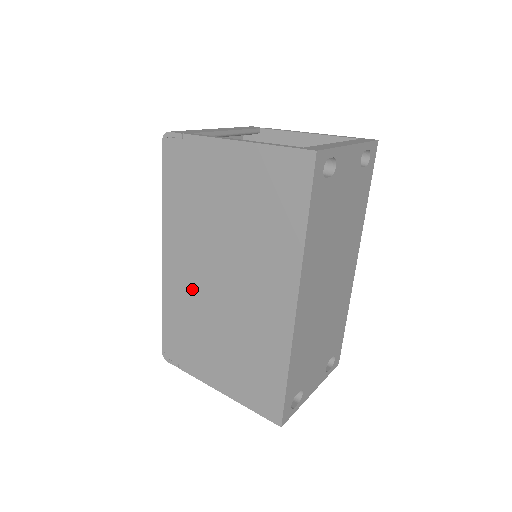
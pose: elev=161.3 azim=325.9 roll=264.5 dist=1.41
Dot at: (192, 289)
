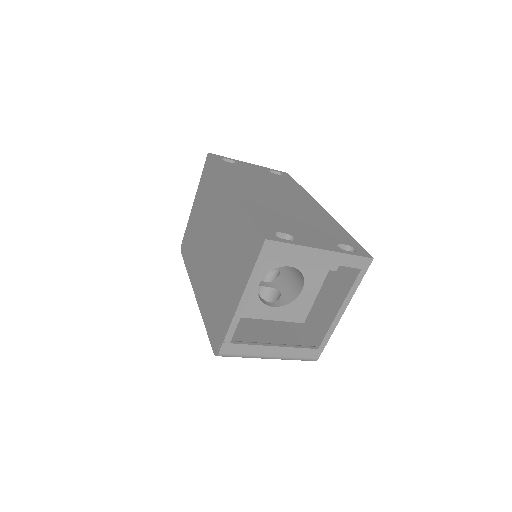
Dot at: (207, 279)
